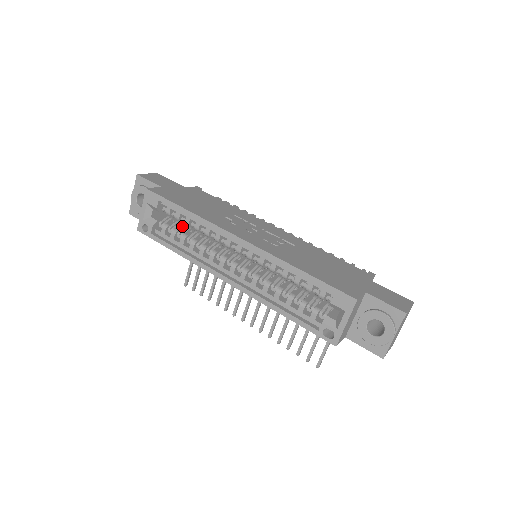
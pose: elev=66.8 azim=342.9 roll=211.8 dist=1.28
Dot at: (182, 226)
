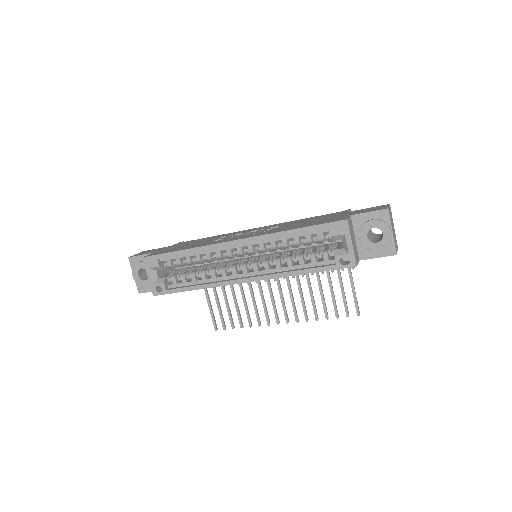
Dot at: occluded
